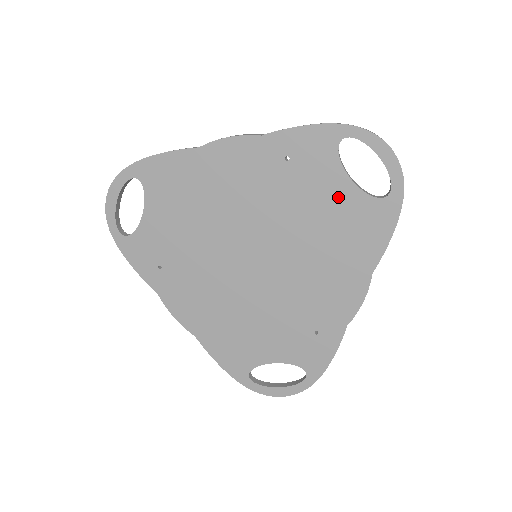
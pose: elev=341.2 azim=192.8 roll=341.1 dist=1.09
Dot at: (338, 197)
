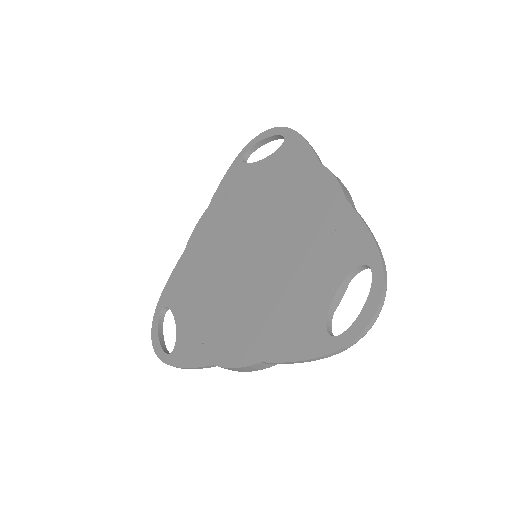
Dot at: (263, 172)
